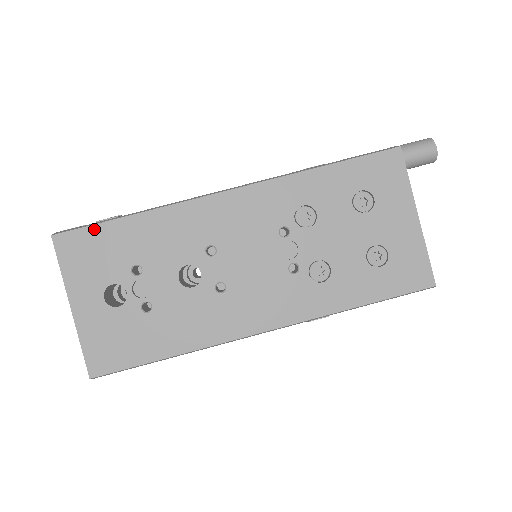
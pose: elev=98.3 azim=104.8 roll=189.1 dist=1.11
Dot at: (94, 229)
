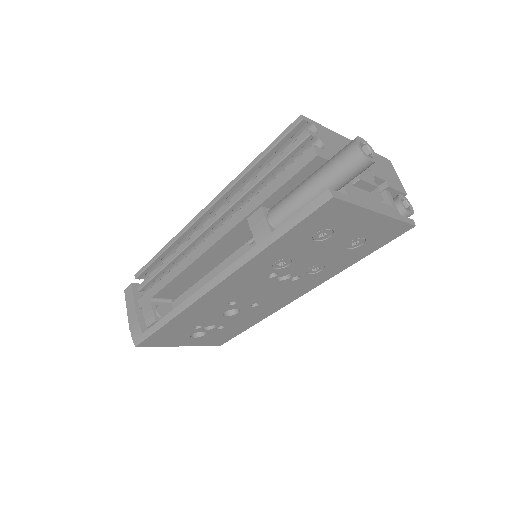
Dot at: (154, 335)
